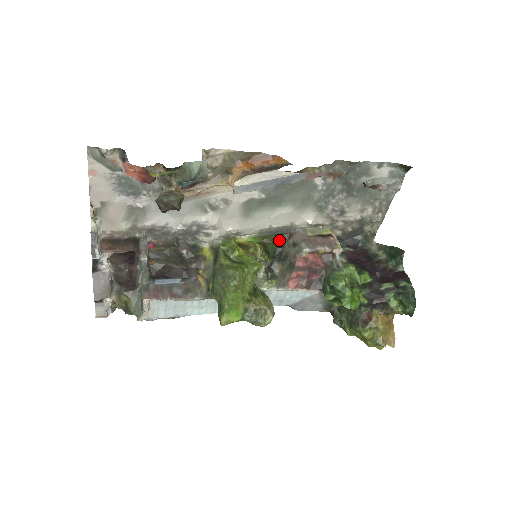
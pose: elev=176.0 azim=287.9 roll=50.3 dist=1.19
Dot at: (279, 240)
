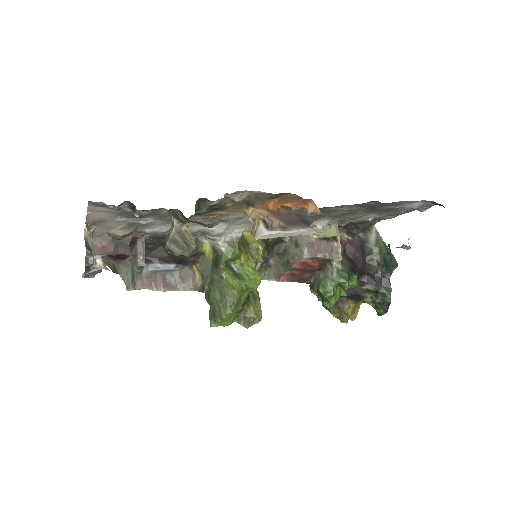
Dot at: occluded
